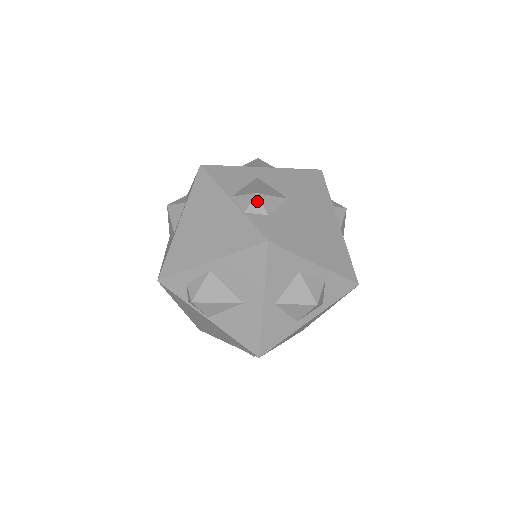
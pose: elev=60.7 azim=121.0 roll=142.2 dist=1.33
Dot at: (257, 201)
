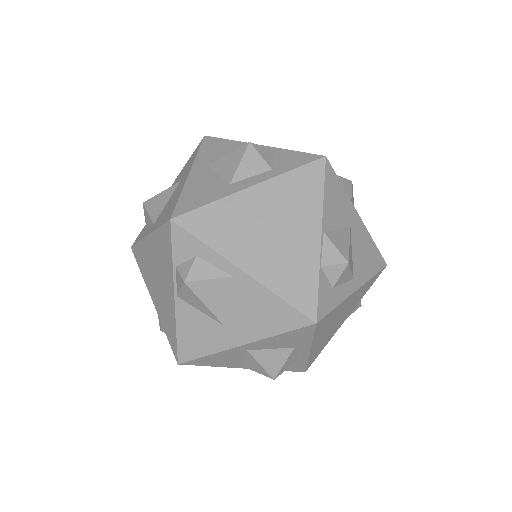
Dot at: (341, 269)
